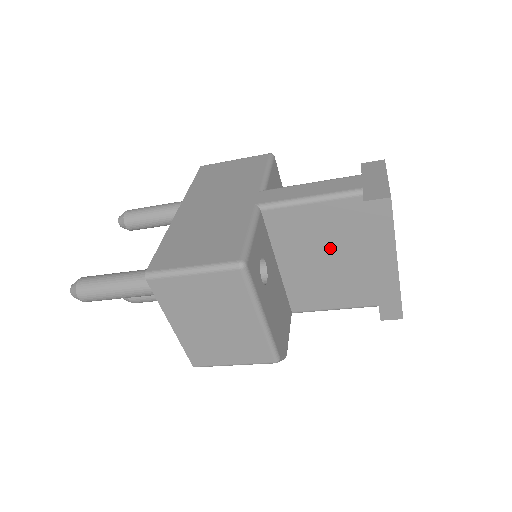
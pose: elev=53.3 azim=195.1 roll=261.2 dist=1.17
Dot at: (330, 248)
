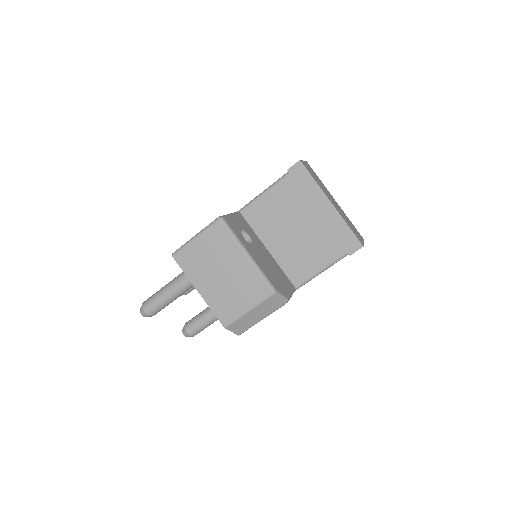
Dot at: (292, 220)
